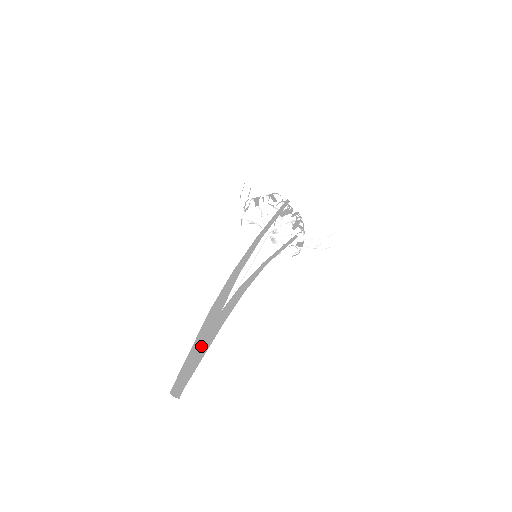
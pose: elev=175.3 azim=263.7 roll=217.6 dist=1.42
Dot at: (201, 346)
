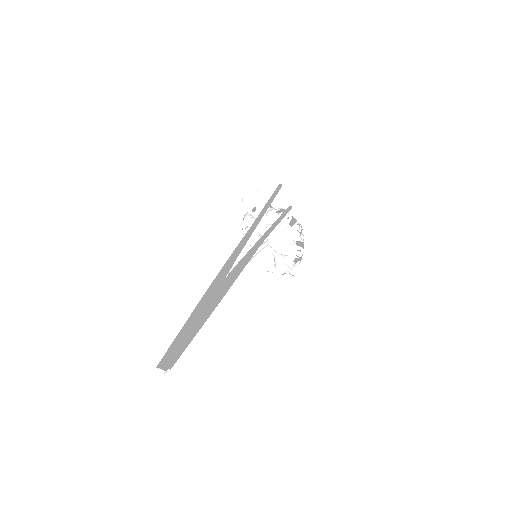
Dot at: (195, 319)
